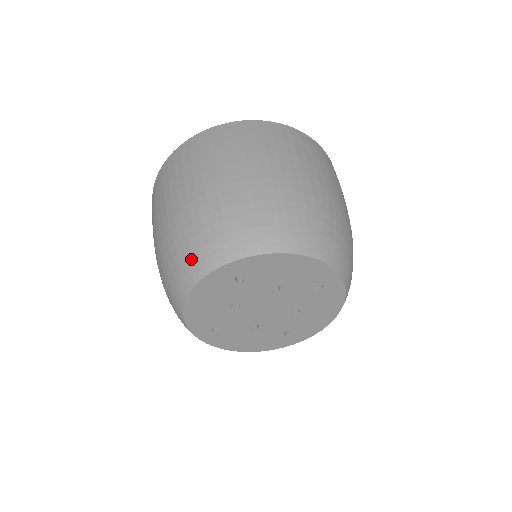
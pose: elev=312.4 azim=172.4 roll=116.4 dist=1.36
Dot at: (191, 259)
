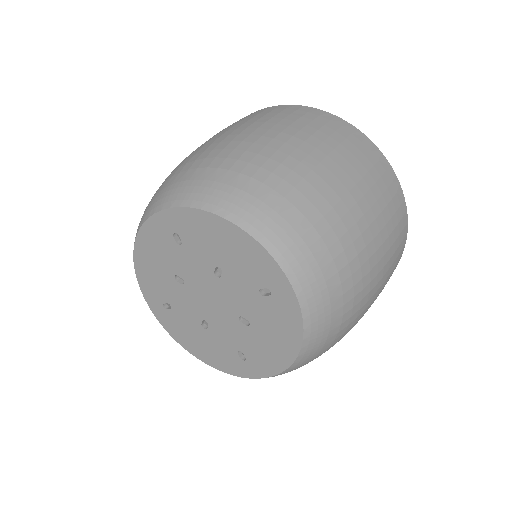
Dot at: (149, 203)
